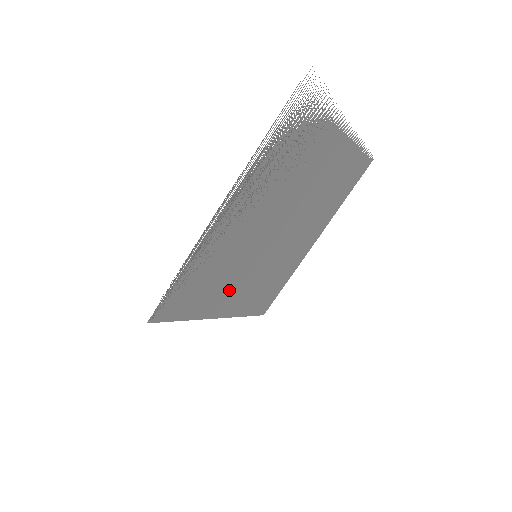
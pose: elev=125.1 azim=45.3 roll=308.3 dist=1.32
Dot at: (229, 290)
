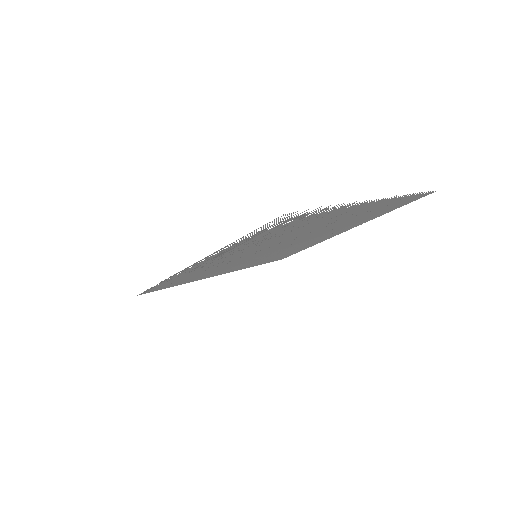
Dot at: (228, 268)
